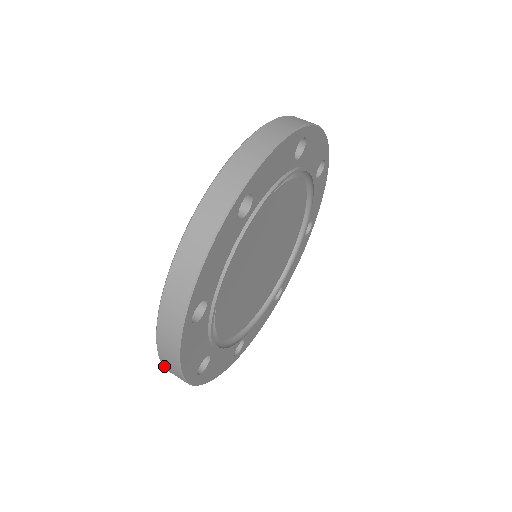
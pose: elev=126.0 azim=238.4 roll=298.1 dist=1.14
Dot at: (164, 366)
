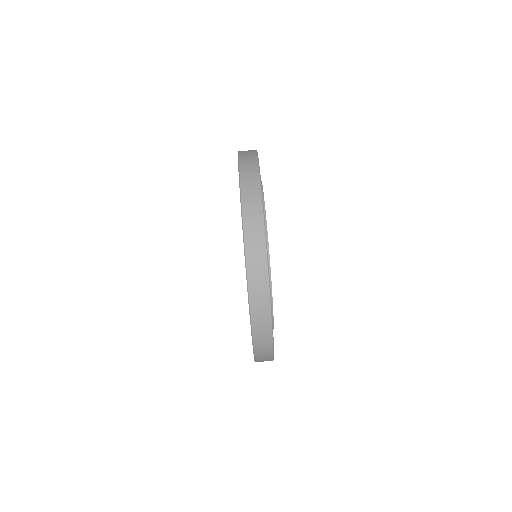
Dot at: occluded
